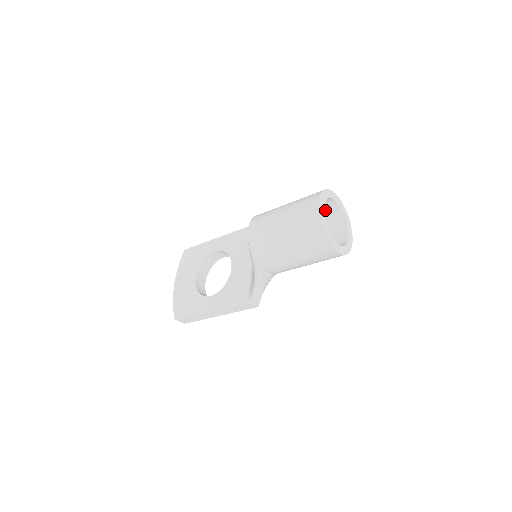
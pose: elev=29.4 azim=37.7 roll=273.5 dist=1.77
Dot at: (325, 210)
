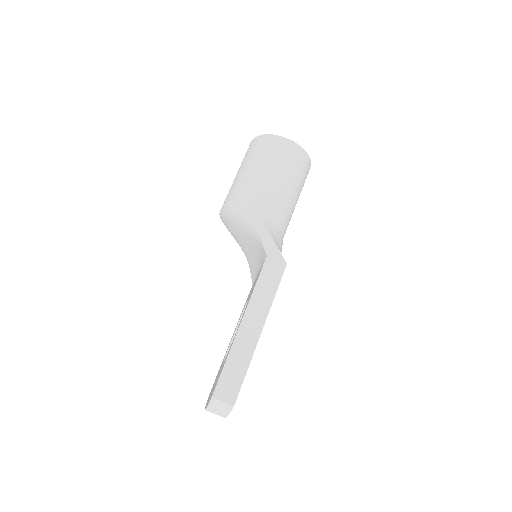
Dot at: occluded
